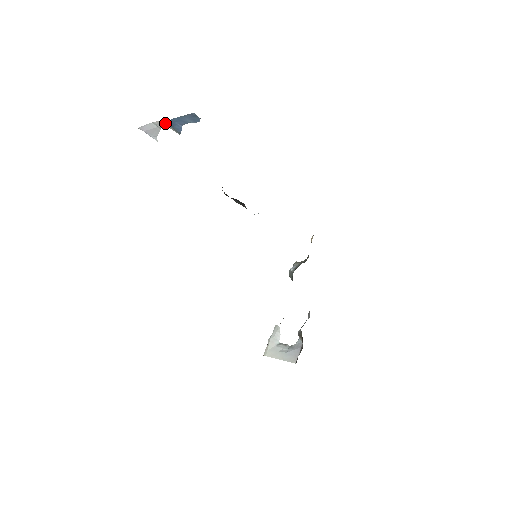
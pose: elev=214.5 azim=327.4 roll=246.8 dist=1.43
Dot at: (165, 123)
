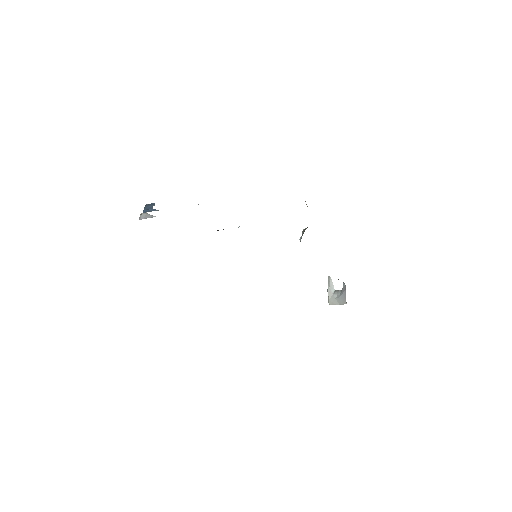
Dot at: occluded
